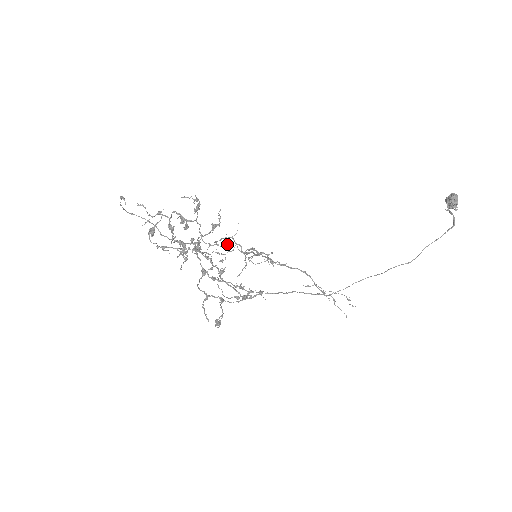
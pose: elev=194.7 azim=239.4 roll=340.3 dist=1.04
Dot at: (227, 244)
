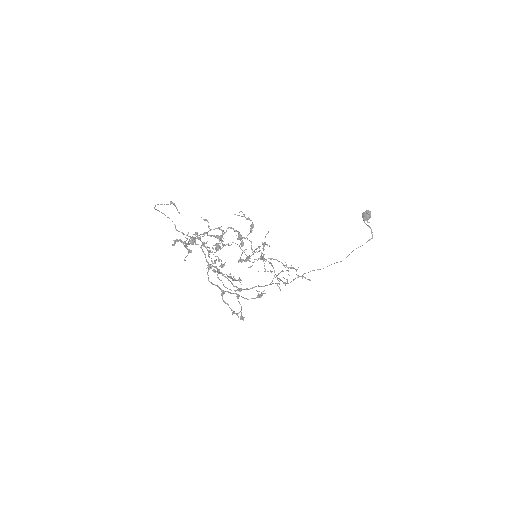
Dot at: occluded
